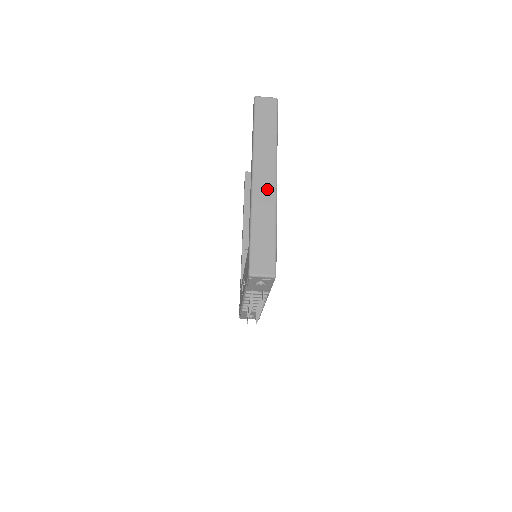
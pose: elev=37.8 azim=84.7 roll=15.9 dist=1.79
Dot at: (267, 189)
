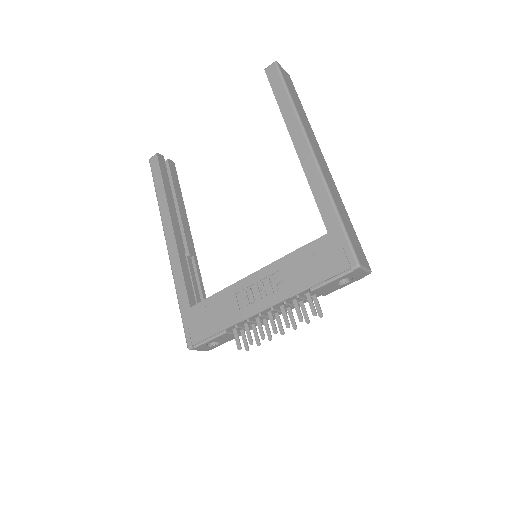
Dot at: (326, 169)
